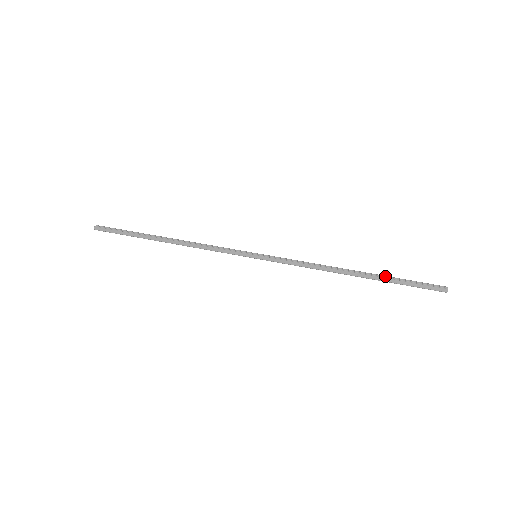
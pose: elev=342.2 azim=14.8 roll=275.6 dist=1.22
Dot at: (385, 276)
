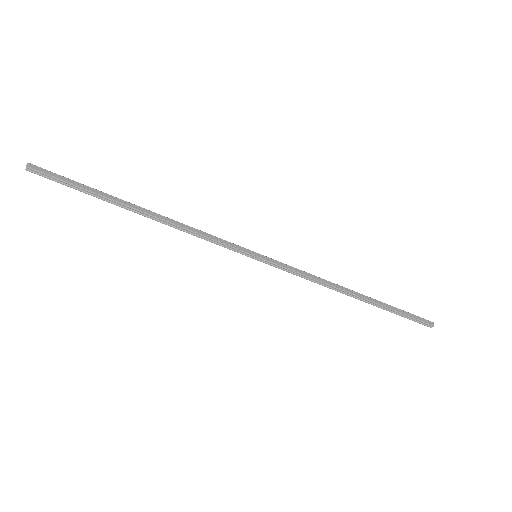
Dot at: (382, 304)
